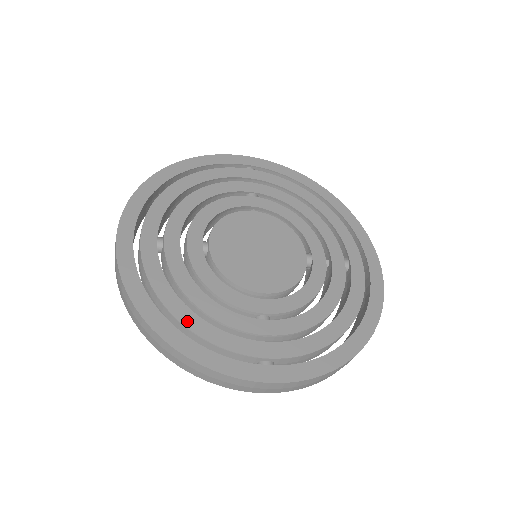
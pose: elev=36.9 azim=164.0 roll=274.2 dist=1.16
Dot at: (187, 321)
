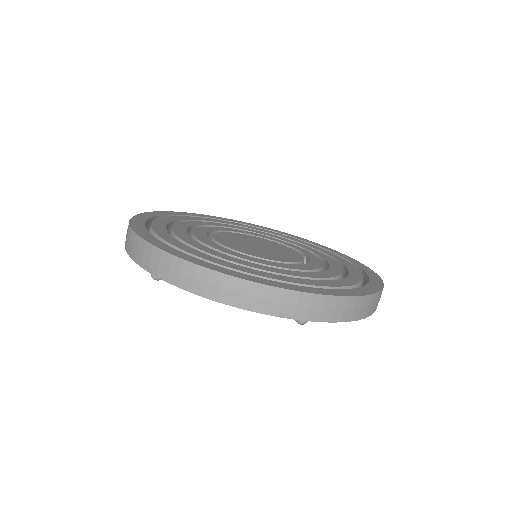
Dot at: (215, 261)
